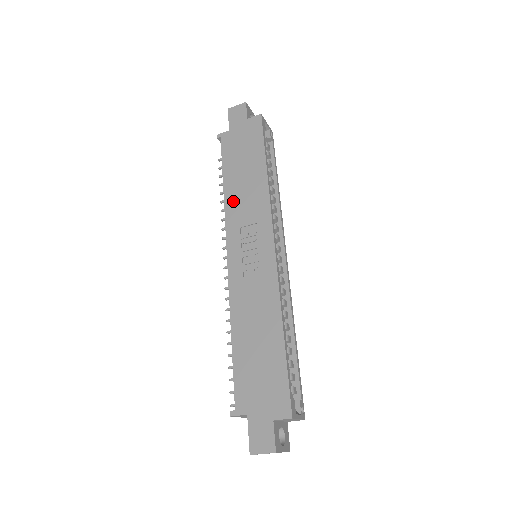
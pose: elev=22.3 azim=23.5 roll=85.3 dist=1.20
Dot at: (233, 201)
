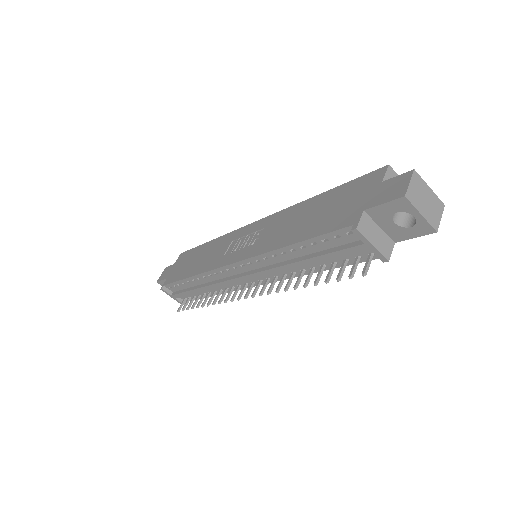
Dot at: (204, 265)
